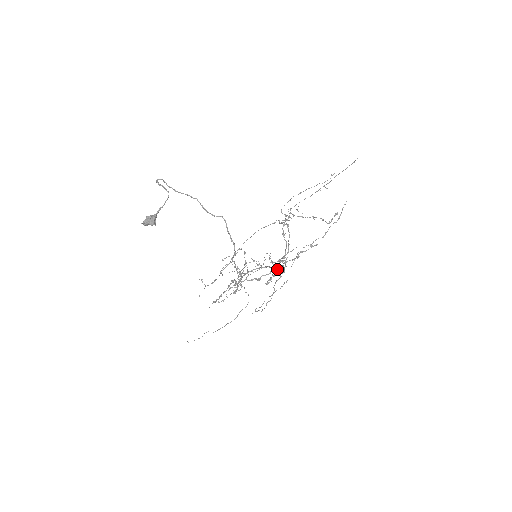
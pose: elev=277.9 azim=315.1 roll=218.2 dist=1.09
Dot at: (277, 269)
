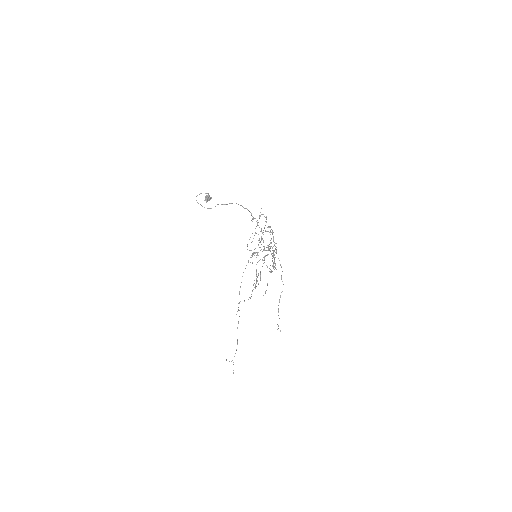
Dot at: (272, 234)
